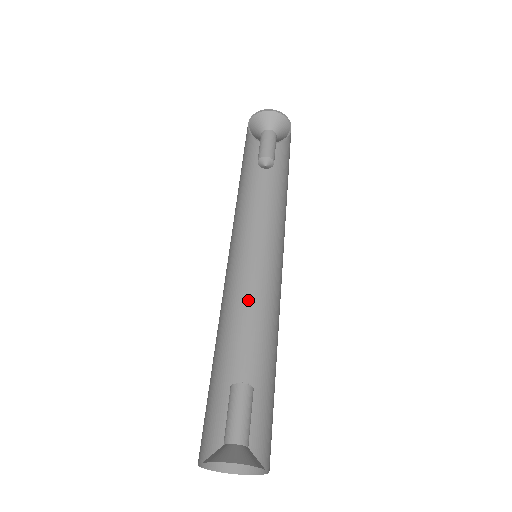
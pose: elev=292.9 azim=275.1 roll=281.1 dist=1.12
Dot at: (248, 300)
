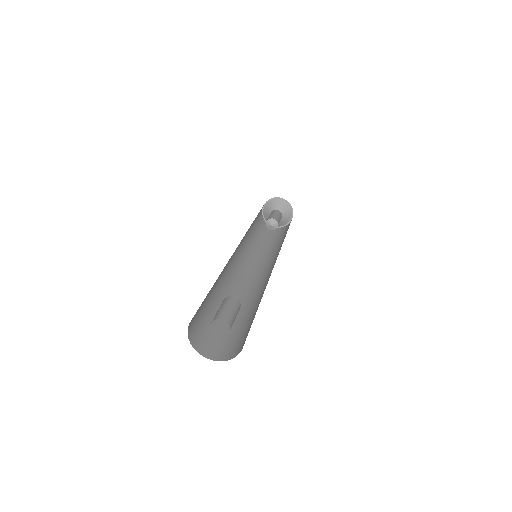
Dot at: (243, 285)
